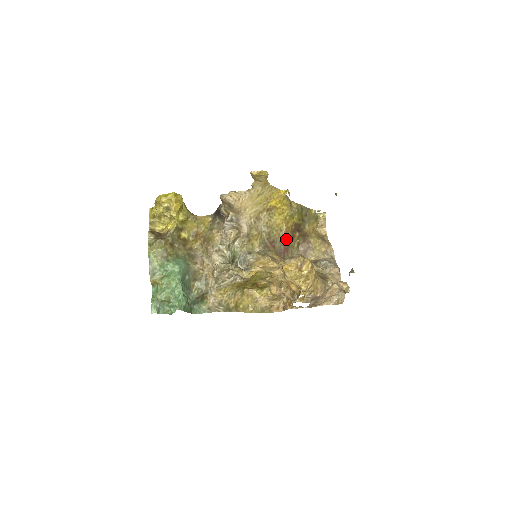
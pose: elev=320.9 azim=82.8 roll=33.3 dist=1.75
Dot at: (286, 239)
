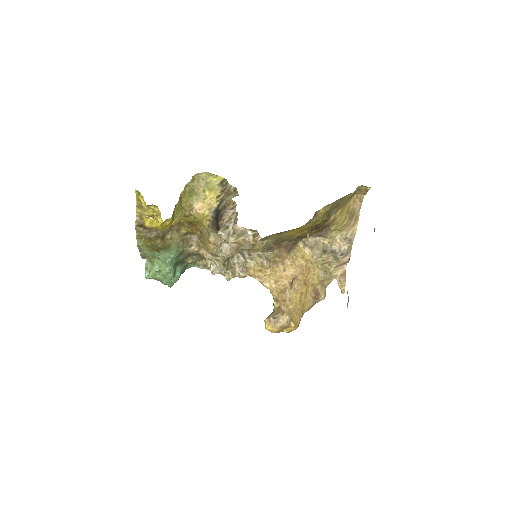
Dot at: (298, 238)
